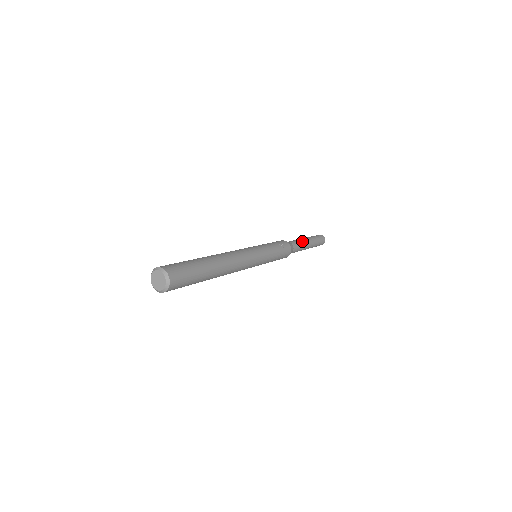
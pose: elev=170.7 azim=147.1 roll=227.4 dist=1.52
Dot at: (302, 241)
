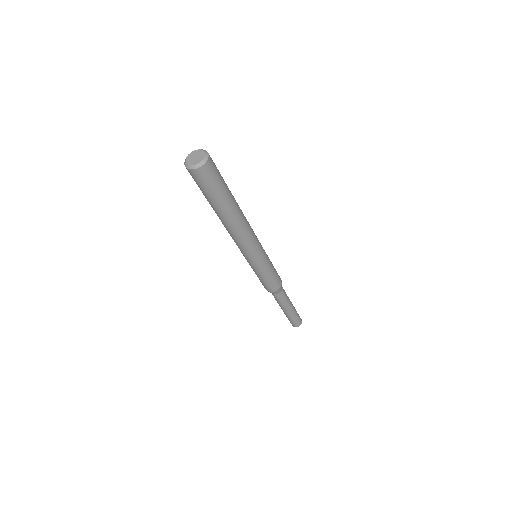
Dot at: occluded
